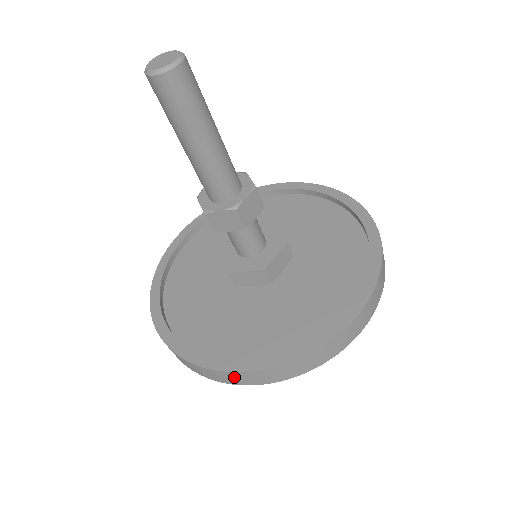
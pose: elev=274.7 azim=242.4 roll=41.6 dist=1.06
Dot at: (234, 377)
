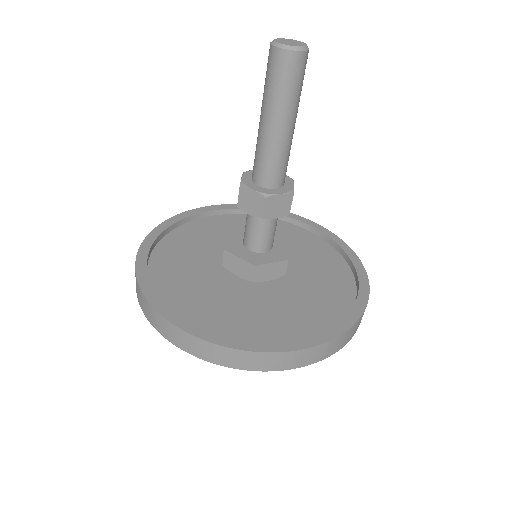
Dot at: (303, 356)
